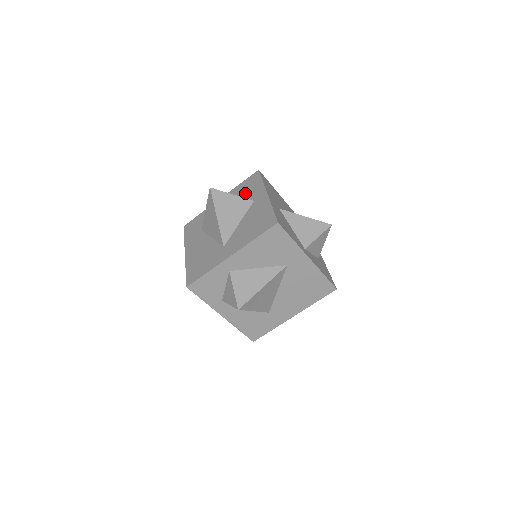
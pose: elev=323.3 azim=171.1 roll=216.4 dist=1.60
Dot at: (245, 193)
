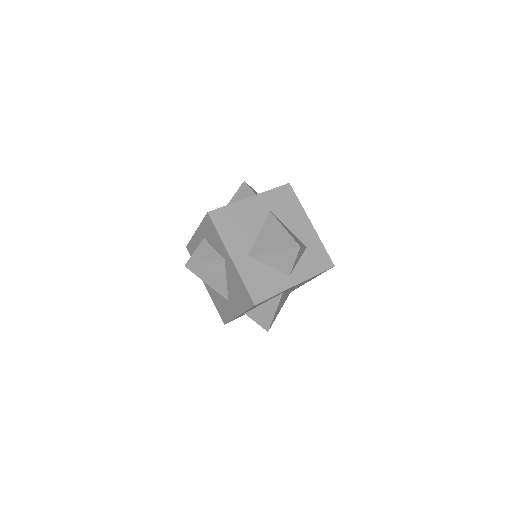
Dot at: (212, 242)
